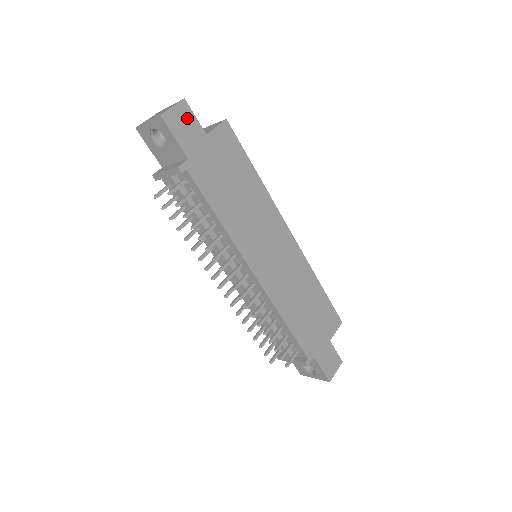
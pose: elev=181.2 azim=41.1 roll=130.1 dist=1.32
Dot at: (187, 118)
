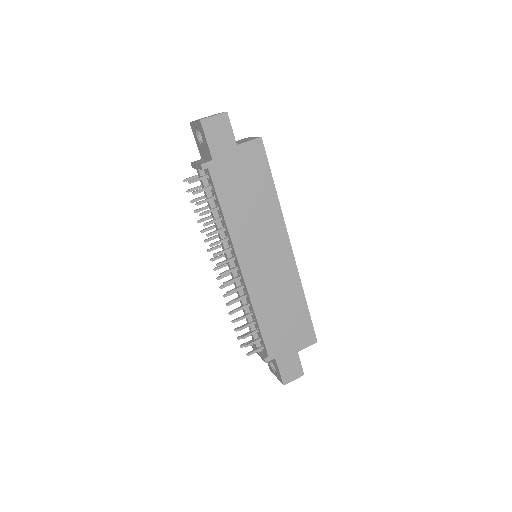
Dot at: (224, 128)
